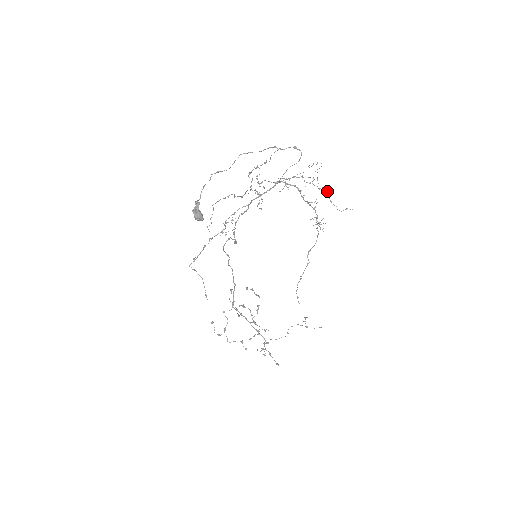
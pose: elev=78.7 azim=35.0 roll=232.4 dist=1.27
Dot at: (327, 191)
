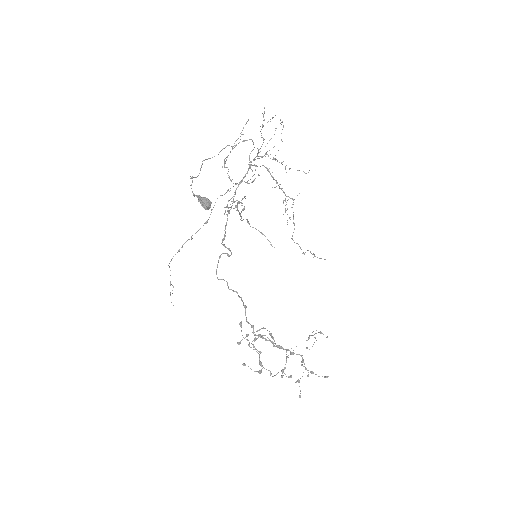
Dot at: occluded
